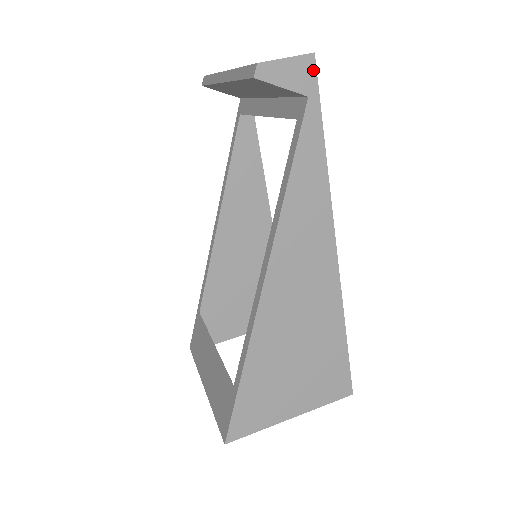
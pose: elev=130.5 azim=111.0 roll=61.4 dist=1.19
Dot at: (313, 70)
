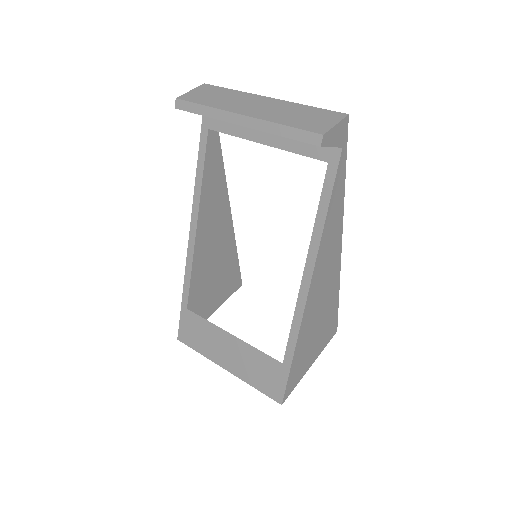
Dot at: (347, 127)
